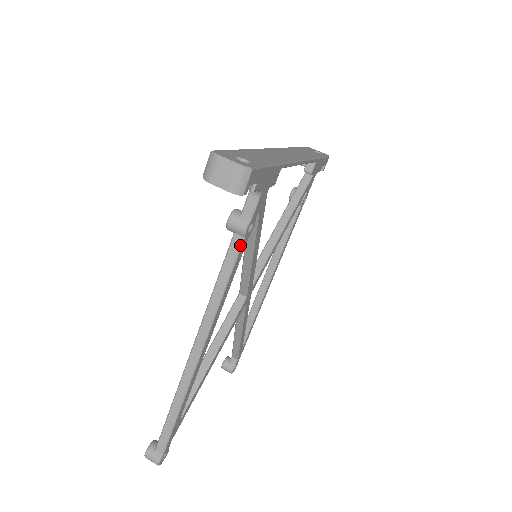
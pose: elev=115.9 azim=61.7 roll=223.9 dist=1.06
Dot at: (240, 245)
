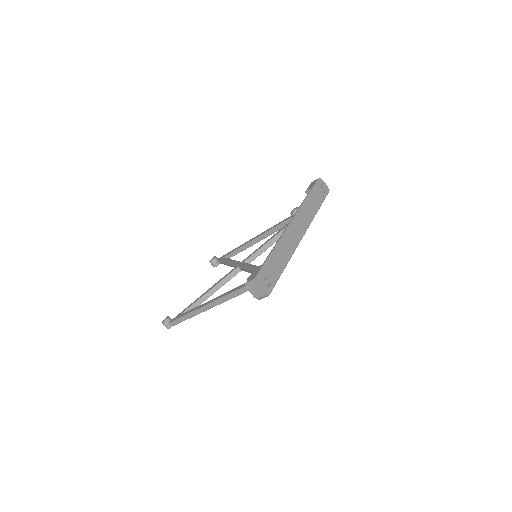
Dot at: occluded
